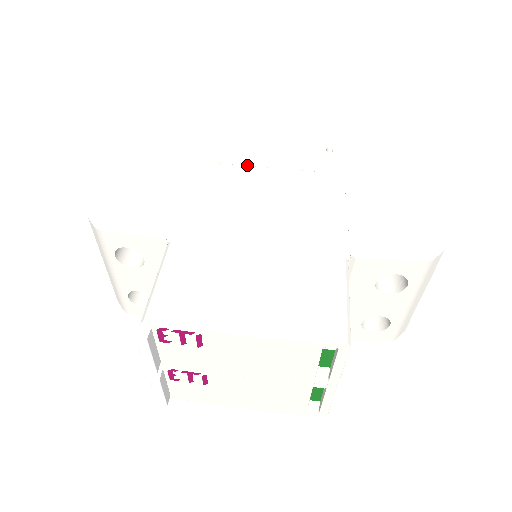
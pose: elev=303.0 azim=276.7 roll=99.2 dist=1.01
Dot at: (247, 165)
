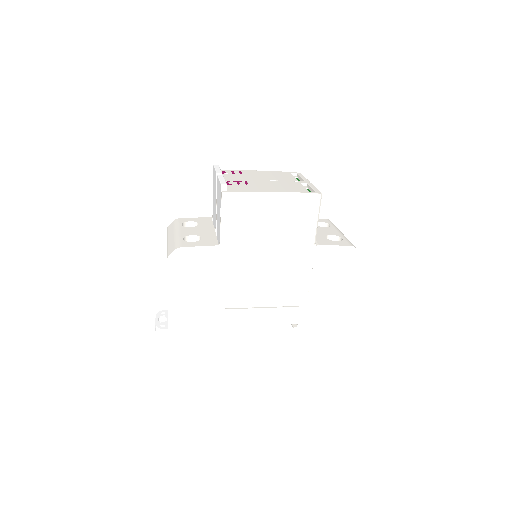
Dot at: occluded
